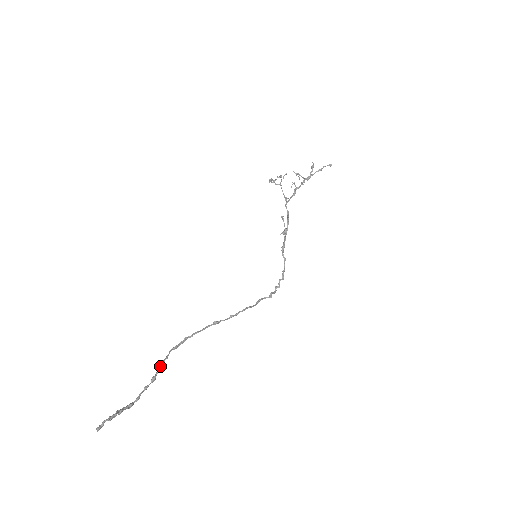
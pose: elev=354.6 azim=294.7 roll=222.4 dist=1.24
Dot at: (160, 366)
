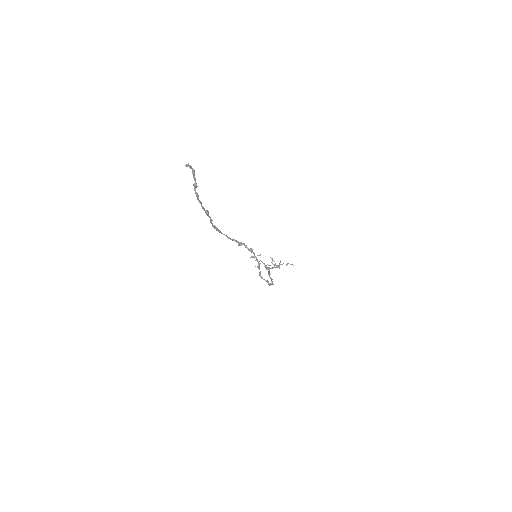
Dot at: (209, 216)
